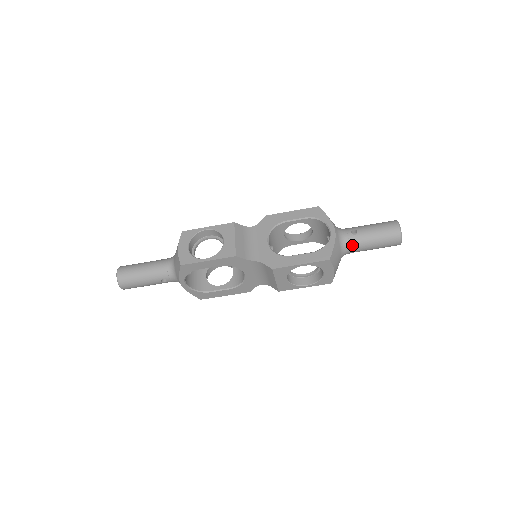
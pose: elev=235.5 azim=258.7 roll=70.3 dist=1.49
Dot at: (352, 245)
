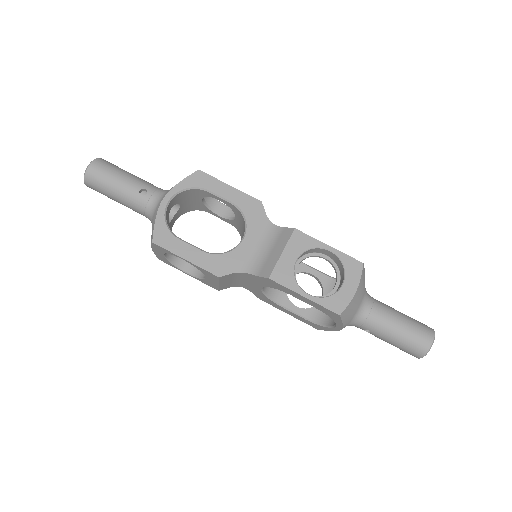
Dot at: (376, 304)
